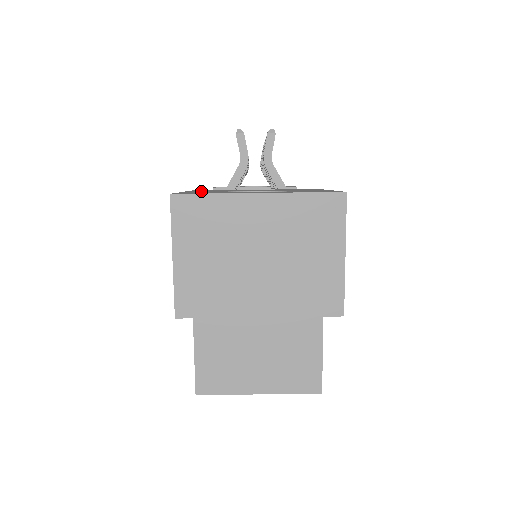
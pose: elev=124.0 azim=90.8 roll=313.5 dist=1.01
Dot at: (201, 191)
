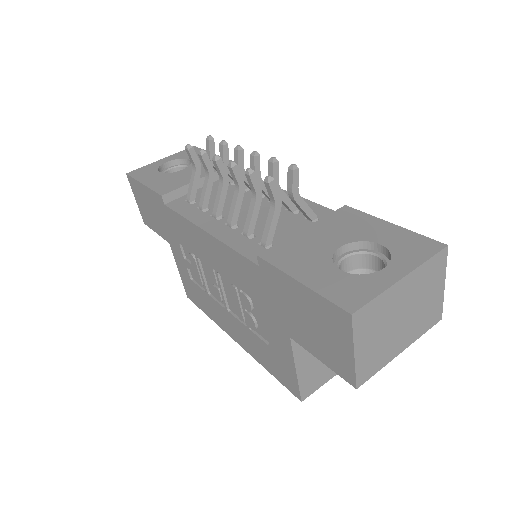
Dot at: (308, 272)
